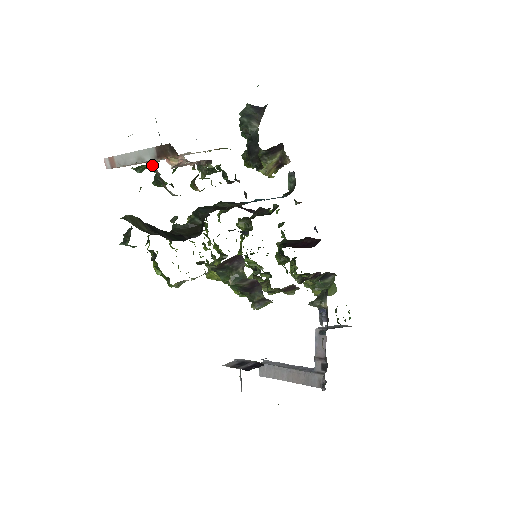
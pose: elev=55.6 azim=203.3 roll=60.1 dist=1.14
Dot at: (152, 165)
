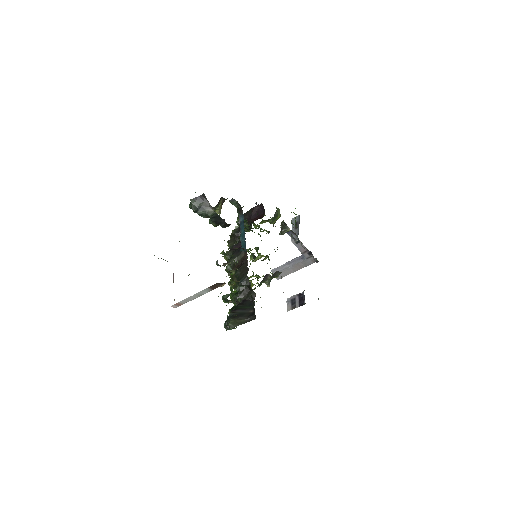
Dot at: occluded
